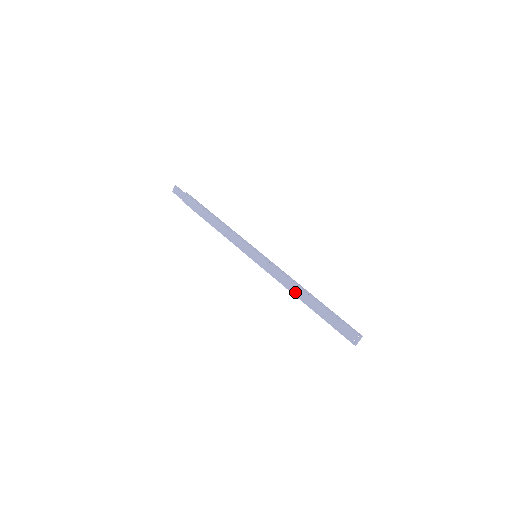
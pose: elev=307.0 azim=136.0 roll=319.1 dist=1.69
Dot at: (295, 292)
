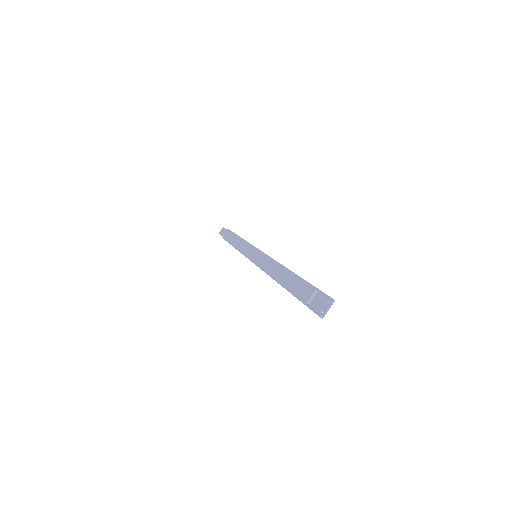
Dot at: (275, 275)
